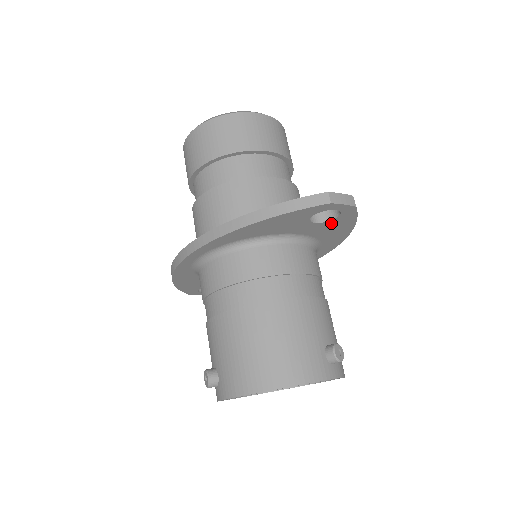
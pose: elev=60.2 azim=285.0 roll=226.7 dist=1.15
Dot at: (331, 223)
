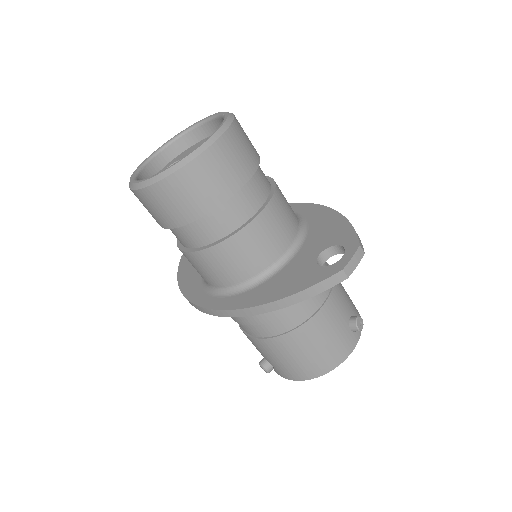
Dot at: occluded
